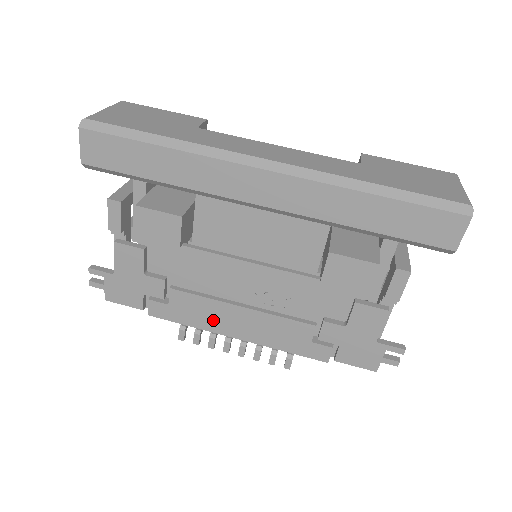
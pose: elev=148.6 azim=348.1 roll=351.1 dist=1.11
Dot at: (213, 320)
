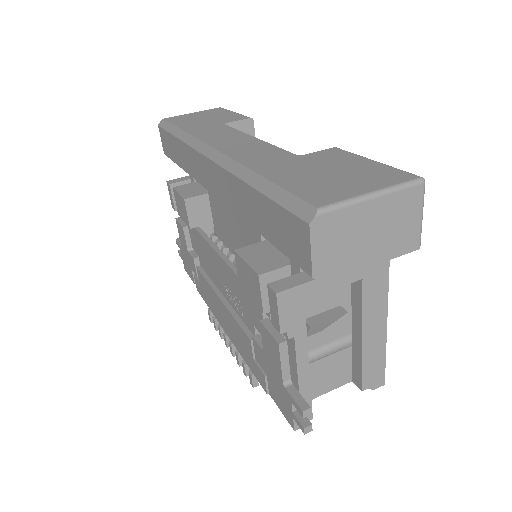
Dot at: (215, 307)
